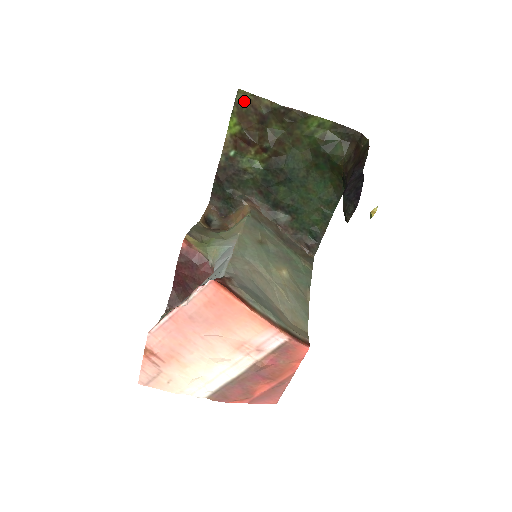
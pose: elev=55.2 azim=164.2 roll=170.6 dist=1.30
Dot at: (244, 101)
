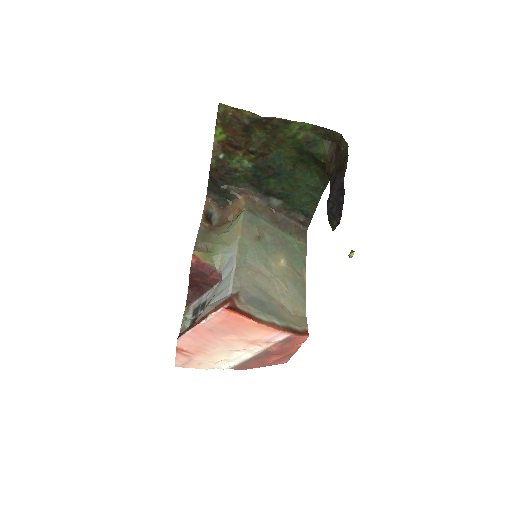
Dot at: (226, 113)
